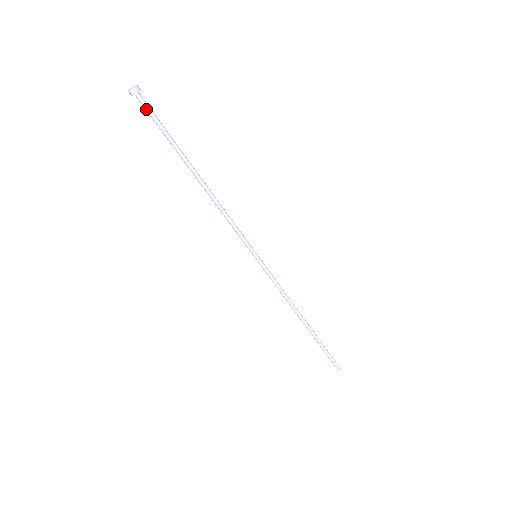
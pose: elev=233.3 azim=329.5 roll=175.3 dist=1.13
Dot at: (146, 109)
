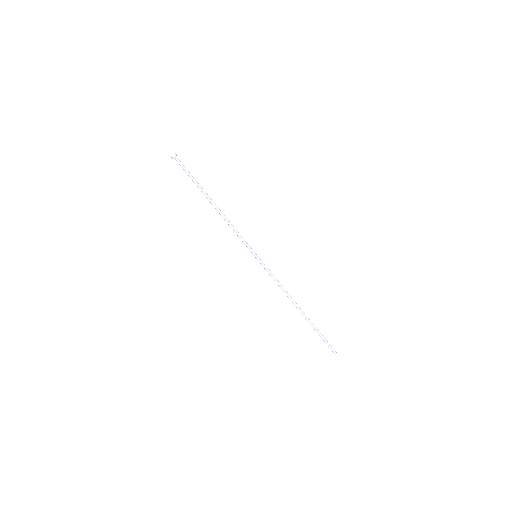
Dot at: (180, 165)
